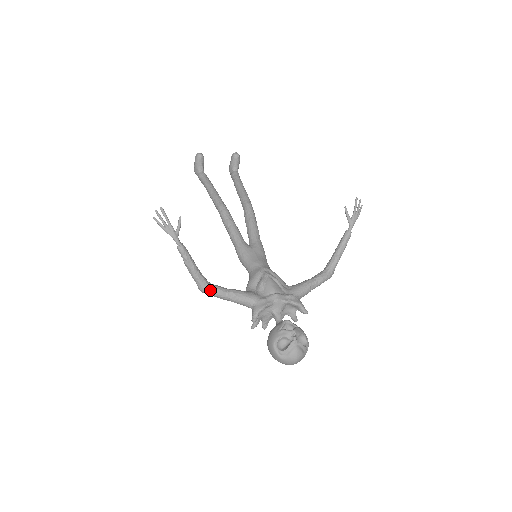
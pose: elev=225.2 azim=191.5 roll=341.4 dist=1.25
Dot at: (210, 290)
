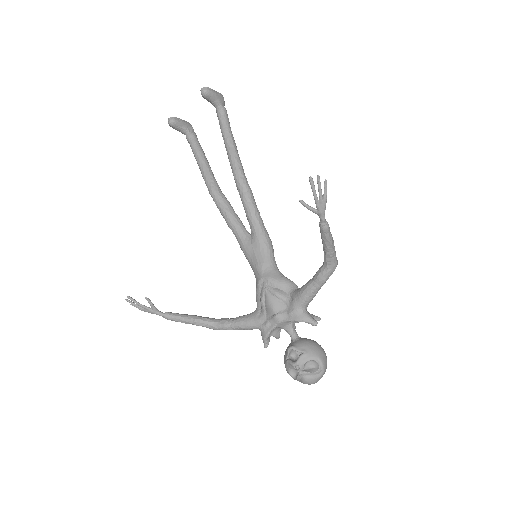
Dot at: (217, 329)
